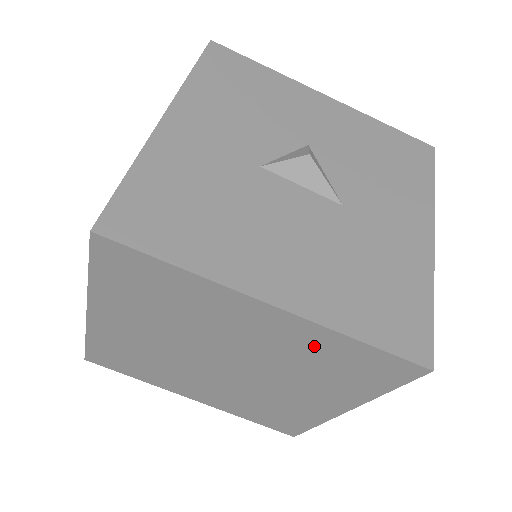
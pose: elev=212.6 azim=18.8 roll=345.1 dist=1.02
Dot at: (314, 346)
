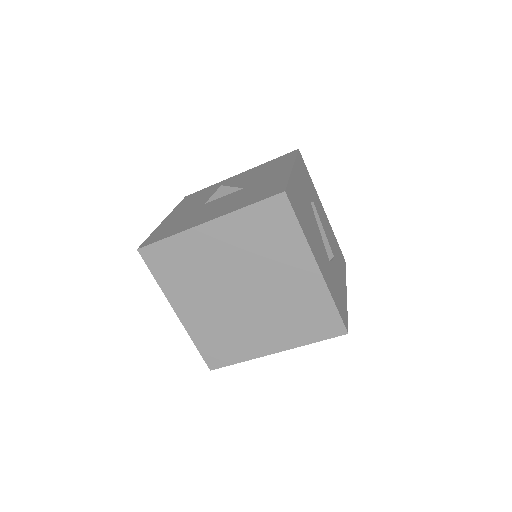
Dot at: (244, 230)
